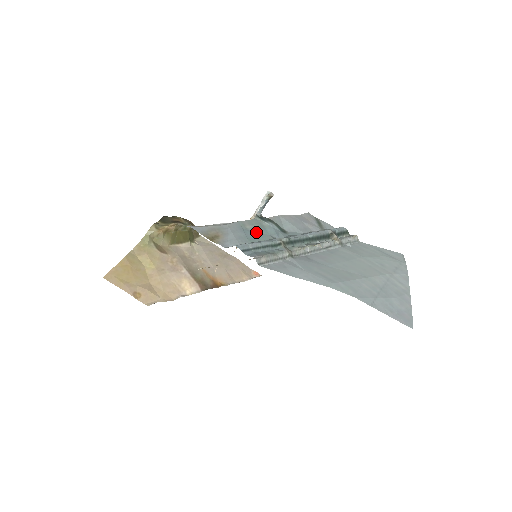
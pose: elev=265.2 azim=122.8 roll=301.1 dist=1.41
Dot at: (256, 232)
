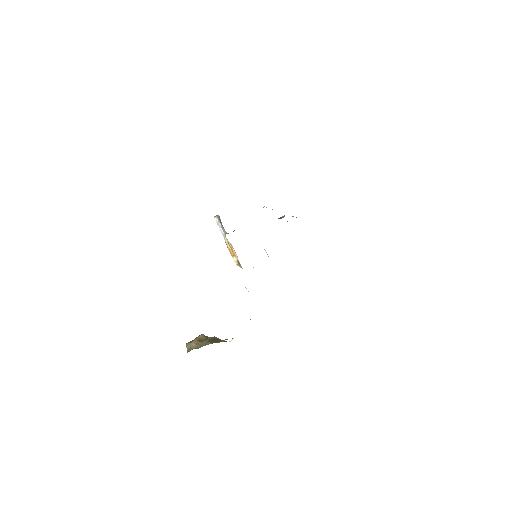
Dot at: occluded
